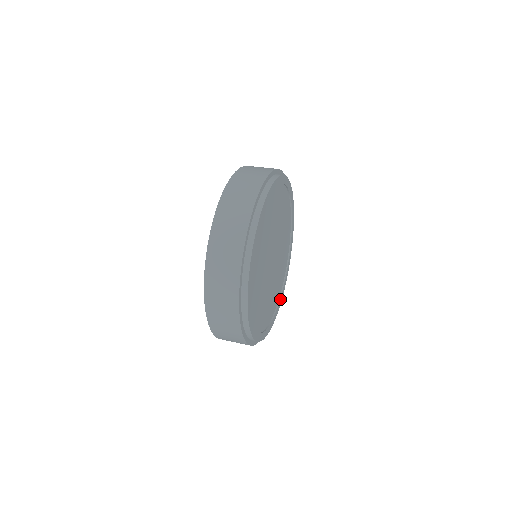
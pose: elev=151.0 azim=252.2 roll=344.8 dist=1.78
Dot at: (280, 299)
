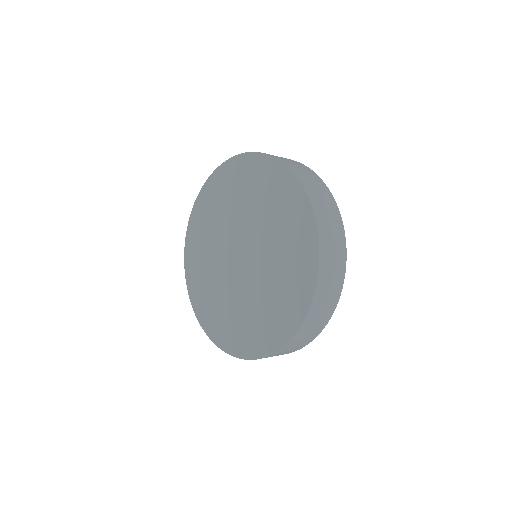
Dot at: occluded
